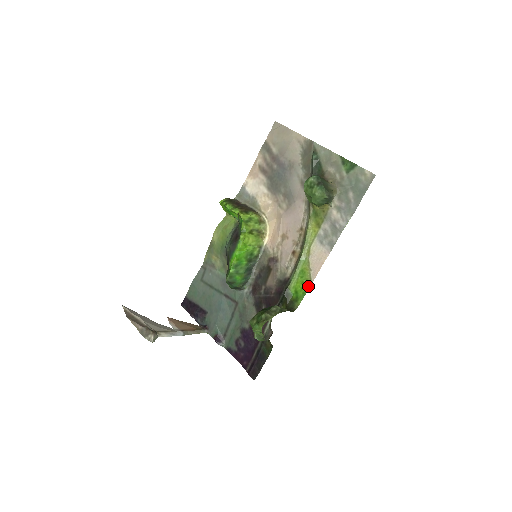
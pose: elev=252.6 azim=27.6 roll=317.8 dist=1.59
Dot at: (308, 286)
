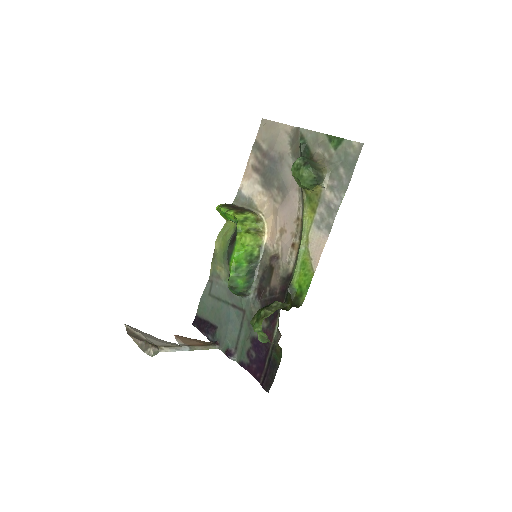
Dot at: (311, 277)
